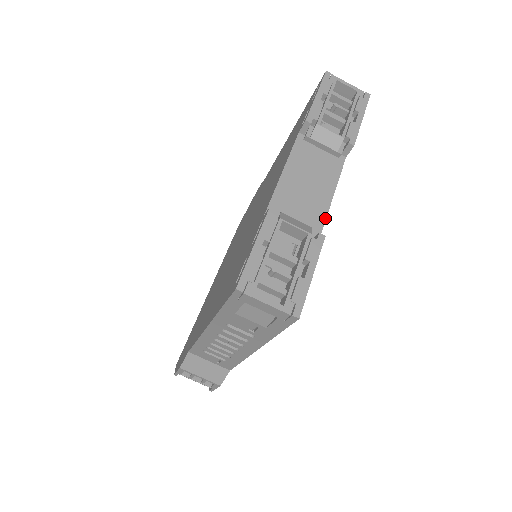
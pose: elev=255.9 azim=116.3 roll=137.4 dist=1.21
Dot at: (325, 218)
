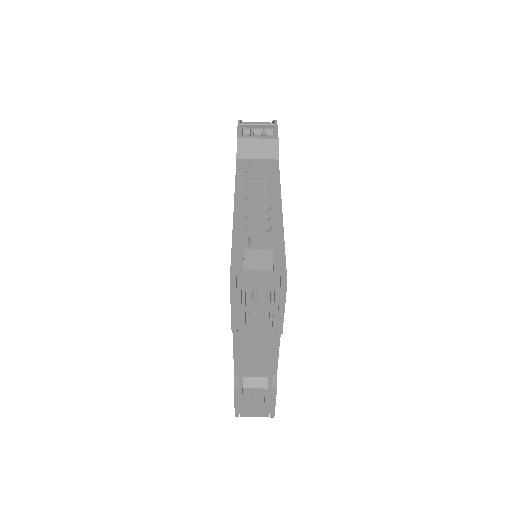
Dot at: (277, 364)
